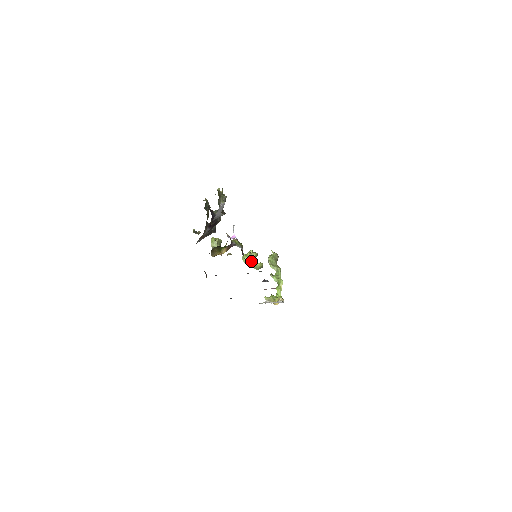
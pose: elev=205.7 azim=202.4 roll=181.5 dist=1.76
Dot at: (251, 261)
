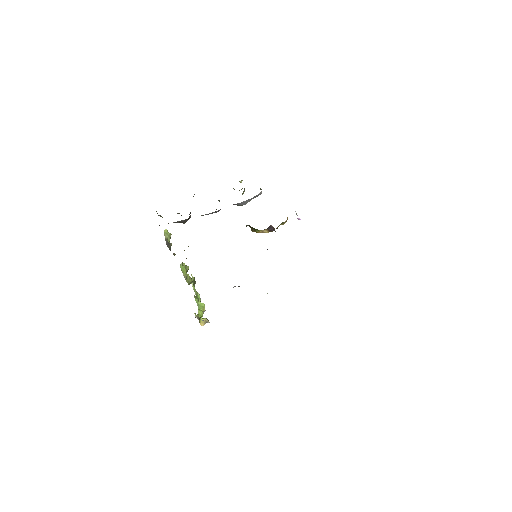
Dot at: (186, 272)
